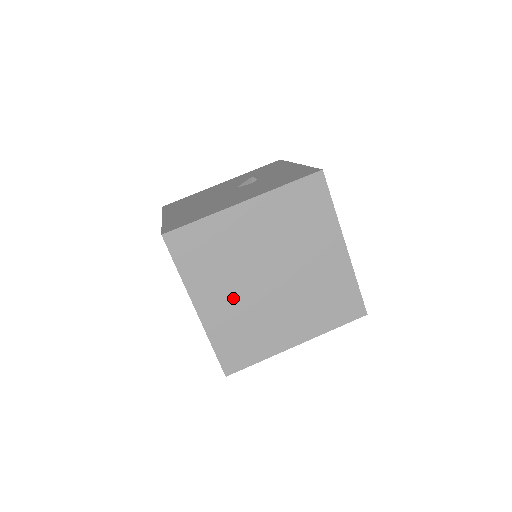
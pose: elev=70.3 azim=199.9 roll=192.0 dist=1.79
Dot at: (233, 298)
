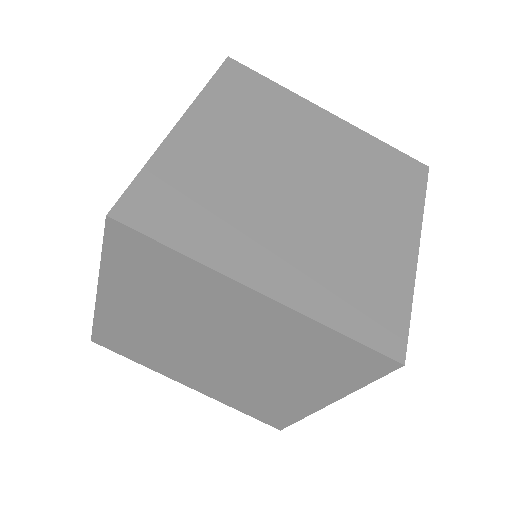
Dot at: (204, 374)
